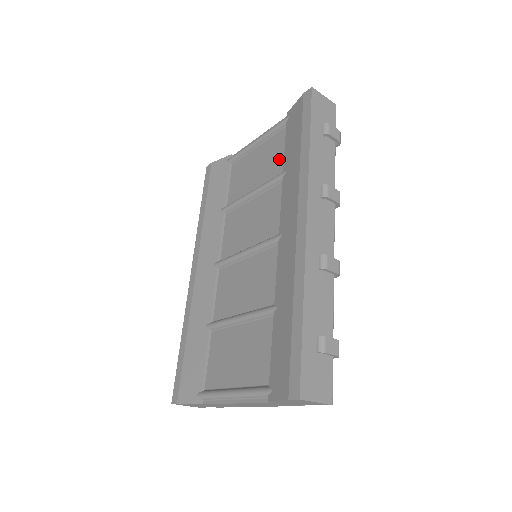
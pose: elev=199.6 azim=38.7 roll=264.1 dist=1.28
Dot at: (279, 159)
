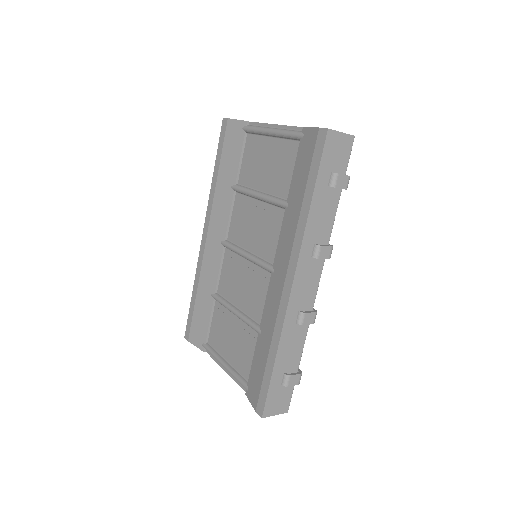
Dot at: (287, 179)
